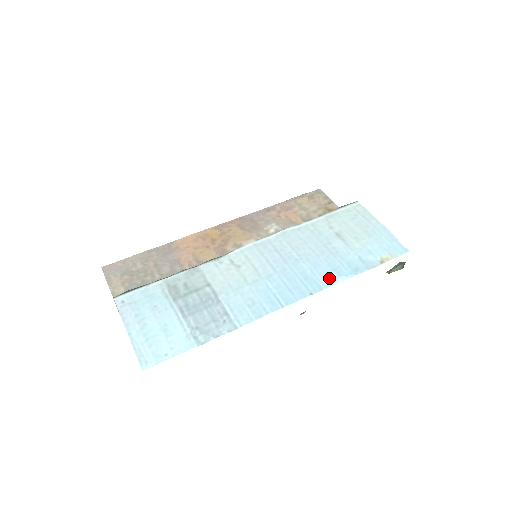
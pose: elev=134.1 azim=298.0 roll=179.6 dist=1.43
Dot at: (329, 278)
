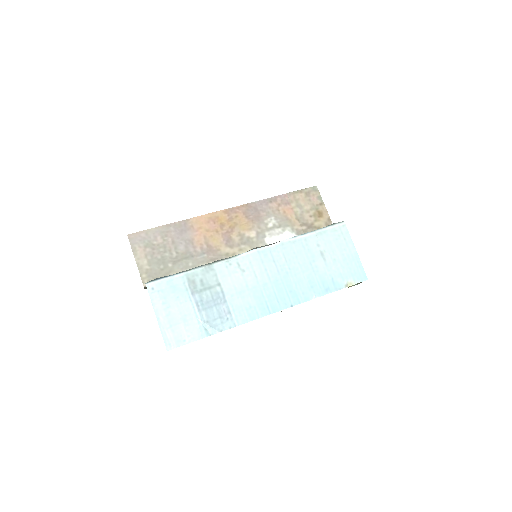
Dot at: (307, 294)
